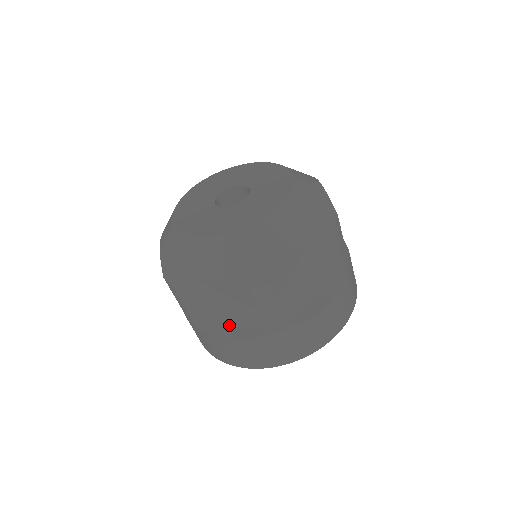
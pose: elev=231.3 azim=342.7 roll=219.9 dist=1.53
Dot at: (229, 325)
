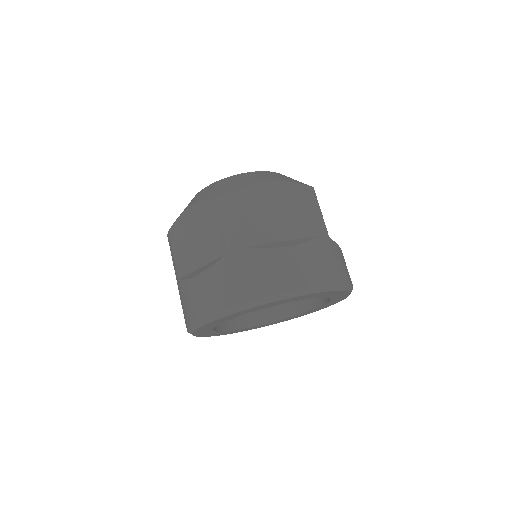
Dot at: (201, 263)
